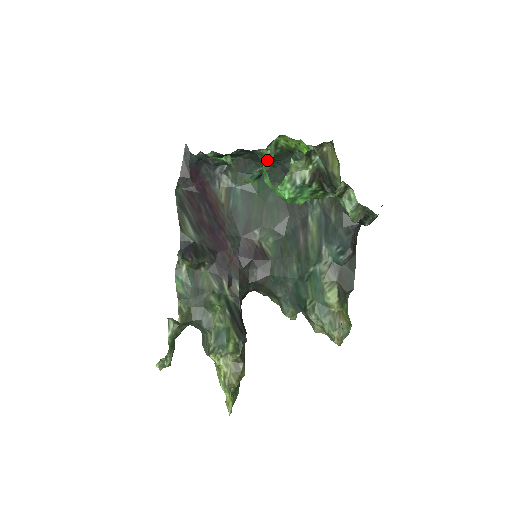
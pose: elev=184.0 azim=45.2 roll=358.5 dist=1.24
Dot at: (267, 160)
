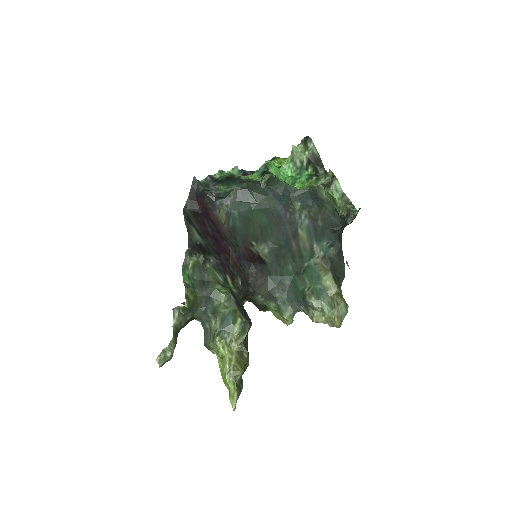
Dot at: (264, 179)
